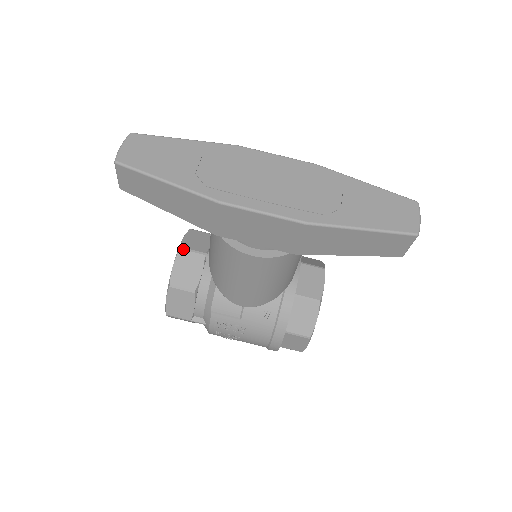
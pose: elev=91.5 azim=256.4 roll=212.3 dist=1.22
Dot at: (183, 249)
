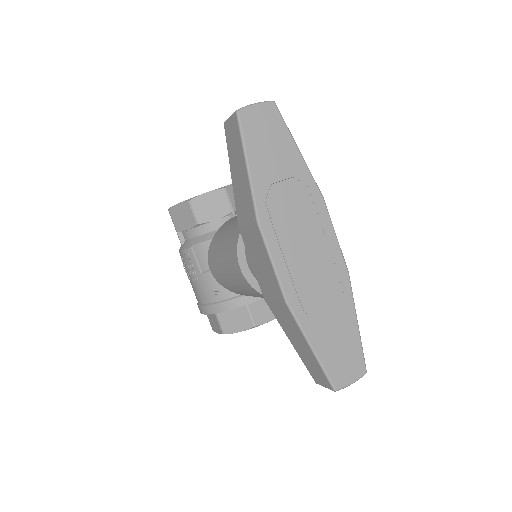
Dot at: (225, 191)
